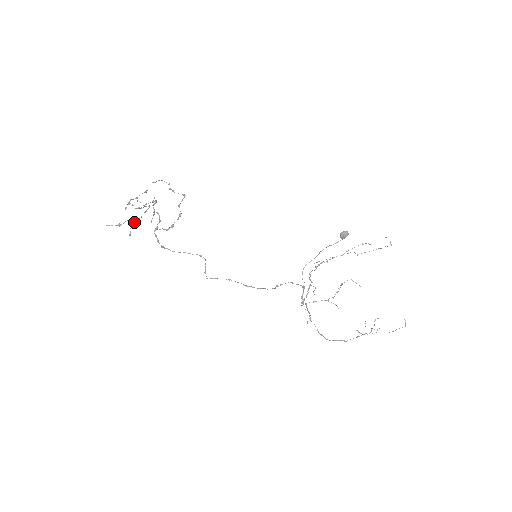
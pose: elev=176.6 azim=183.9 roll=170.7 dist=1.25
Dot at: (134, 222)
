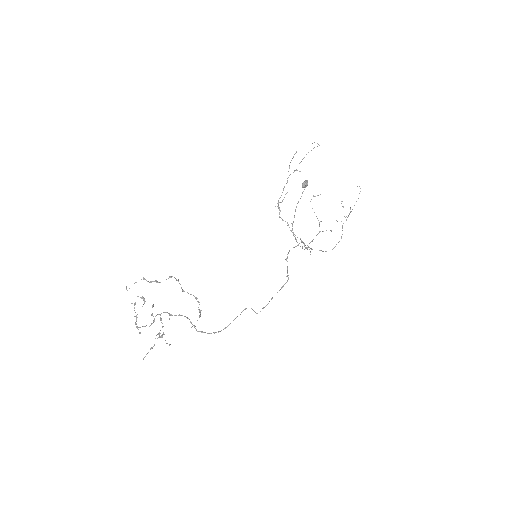
Dot at: (162, 335)
